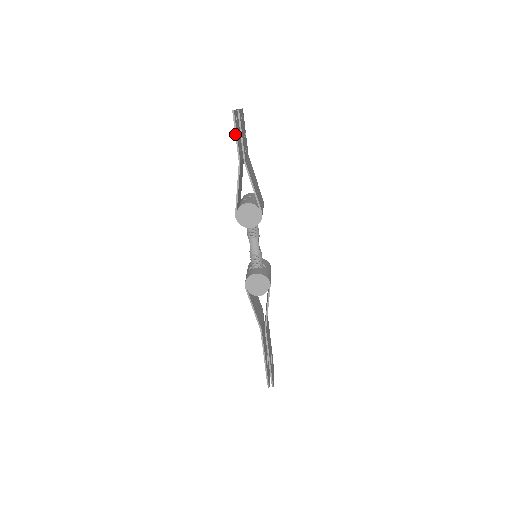
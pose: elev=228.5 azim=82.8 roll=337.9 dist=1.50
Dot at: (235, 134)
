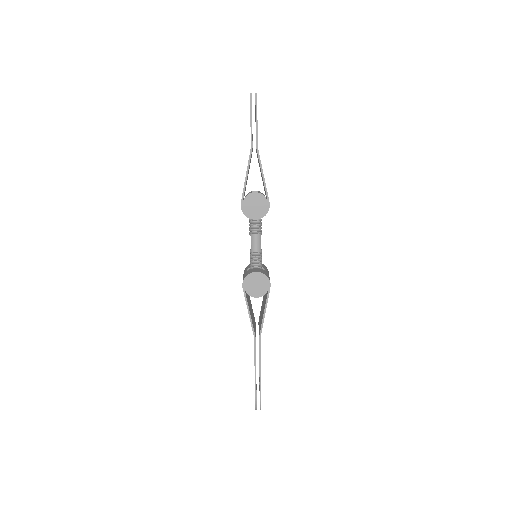
Dot at: (250, 118)
